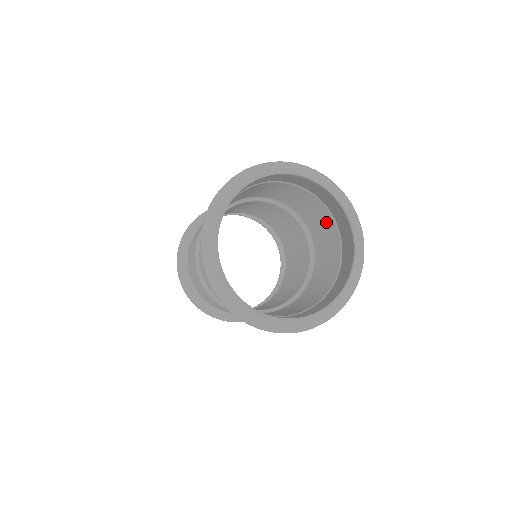
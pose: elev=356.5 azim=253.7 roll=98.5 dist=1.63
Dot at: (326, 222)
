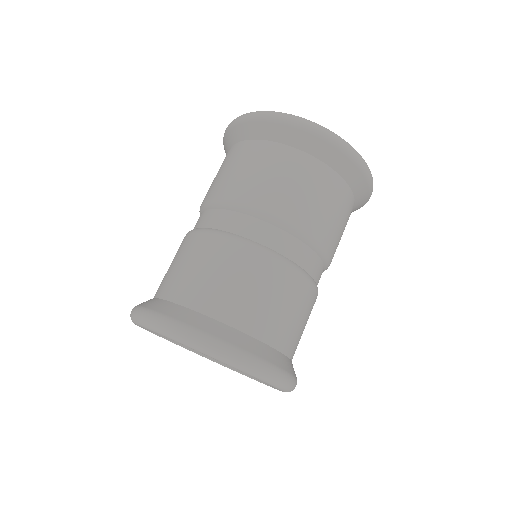
Dot at: occluded
